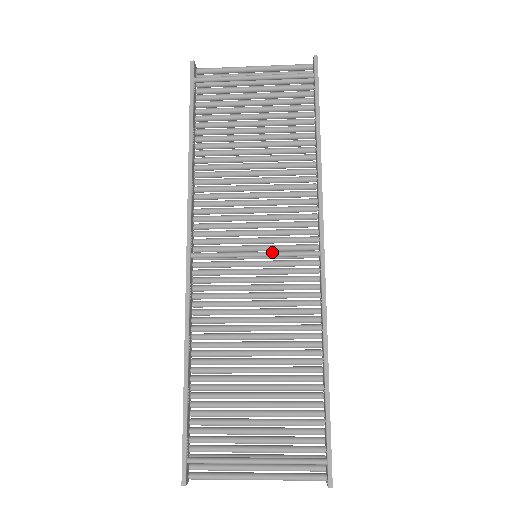
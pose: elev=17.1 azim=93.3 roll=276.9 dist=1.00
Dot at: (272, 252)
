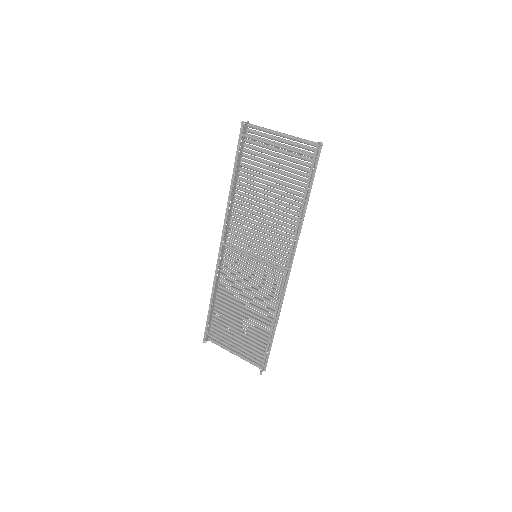
Dot at: (261, 260)
